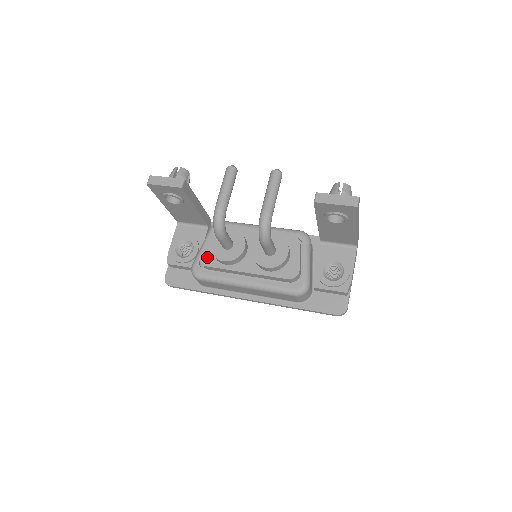
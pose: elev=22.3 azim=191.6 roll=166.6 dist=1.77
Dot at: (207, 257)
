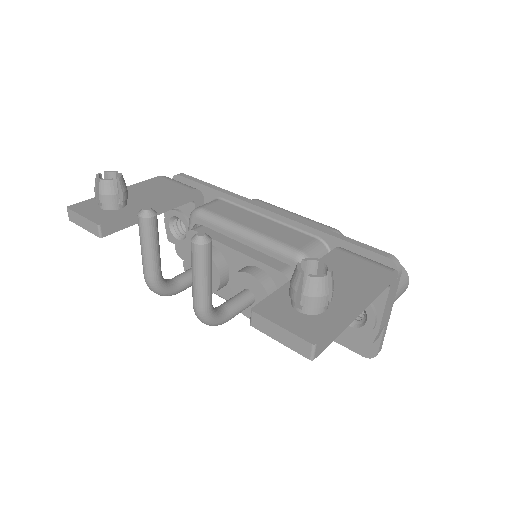
Dot at: occluded
